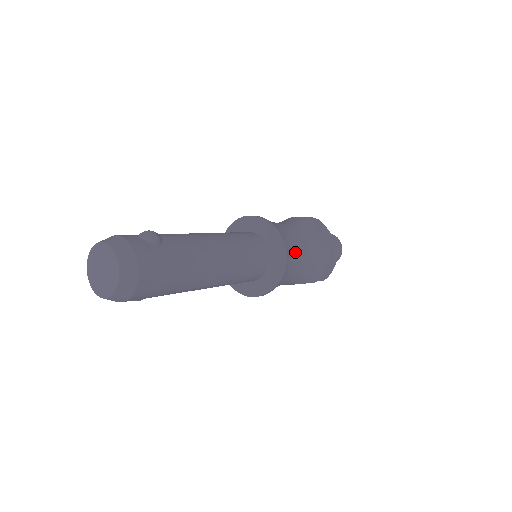
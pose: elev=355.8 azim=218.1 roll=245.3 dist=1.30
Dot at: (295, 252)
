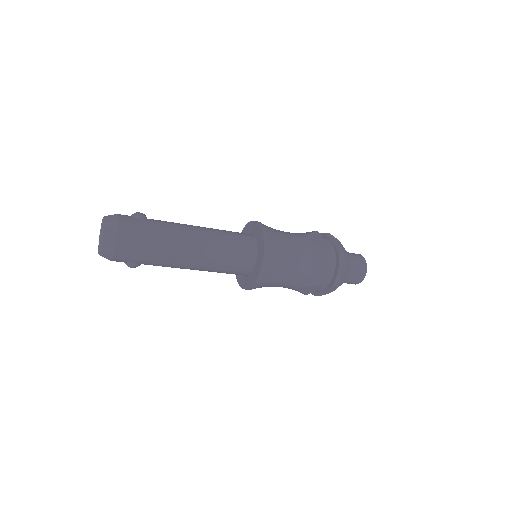
Dot at: (284, 246)
